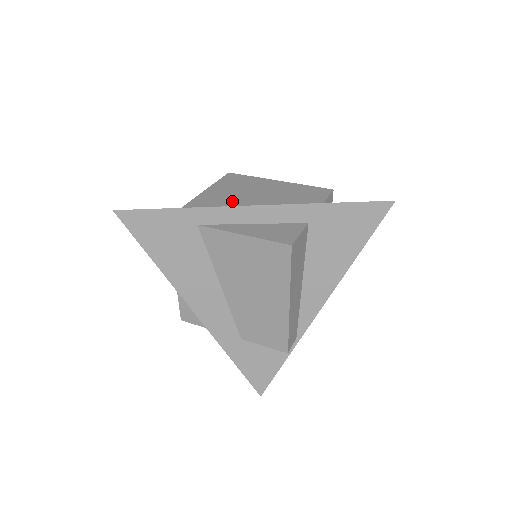
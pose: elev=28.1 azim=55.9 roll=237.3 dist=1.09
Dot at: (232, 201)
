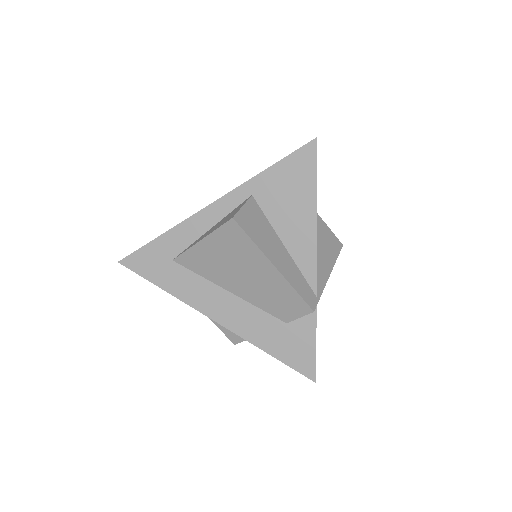
Dot at: (216, 275)
